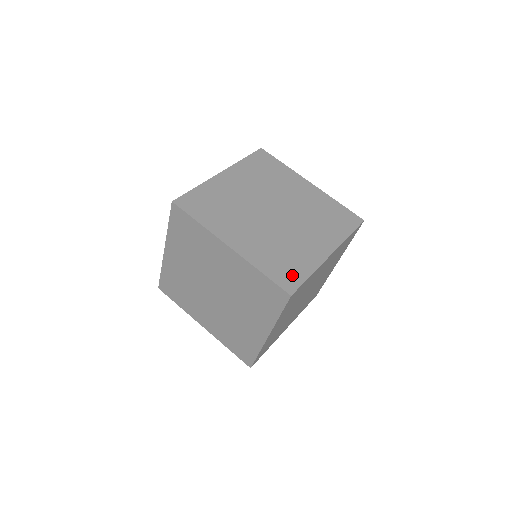
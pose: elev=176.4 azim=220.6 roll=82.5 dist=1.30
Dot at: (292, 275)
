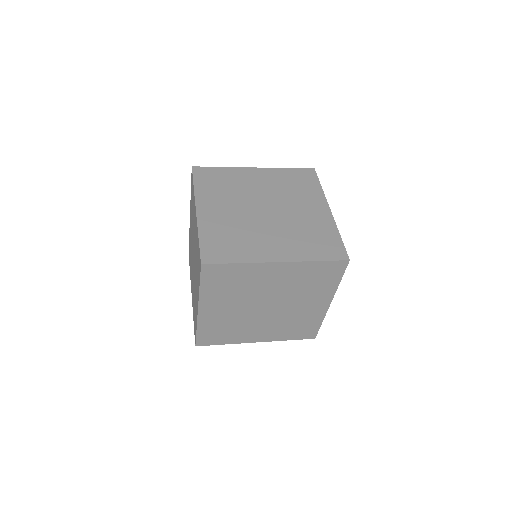
Dot at: (221, 253)
